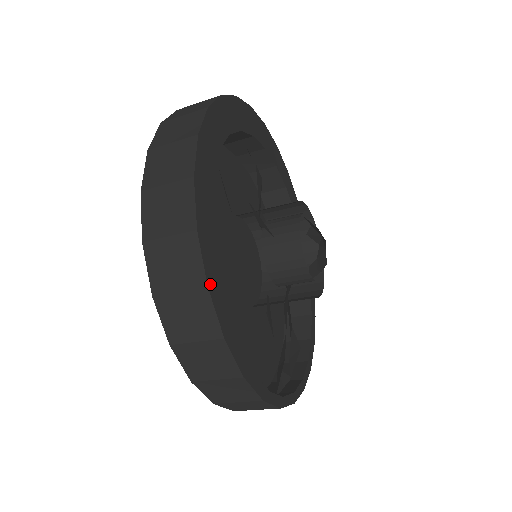
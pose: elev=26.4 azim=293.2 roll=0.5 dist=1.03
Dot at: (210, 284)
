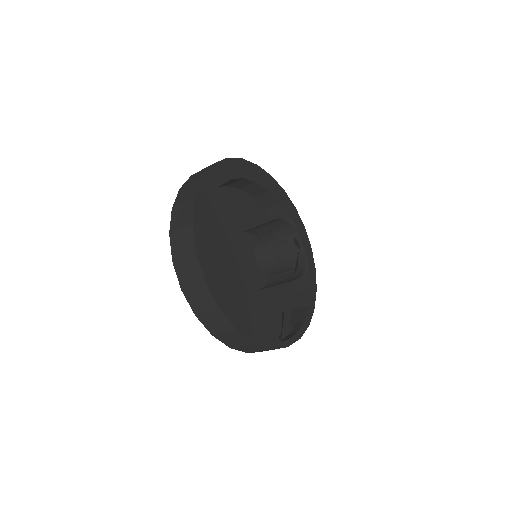
Dot at: (199, 252)
